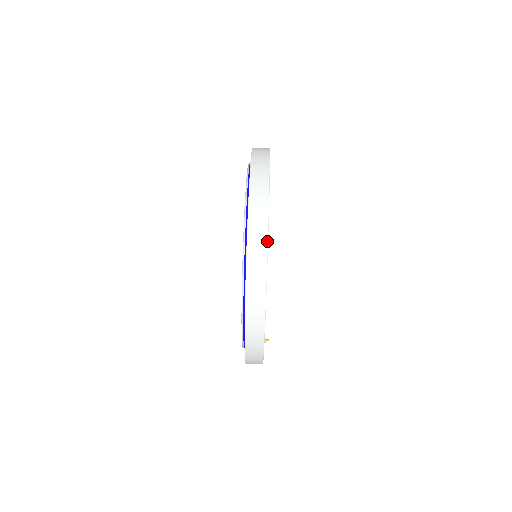
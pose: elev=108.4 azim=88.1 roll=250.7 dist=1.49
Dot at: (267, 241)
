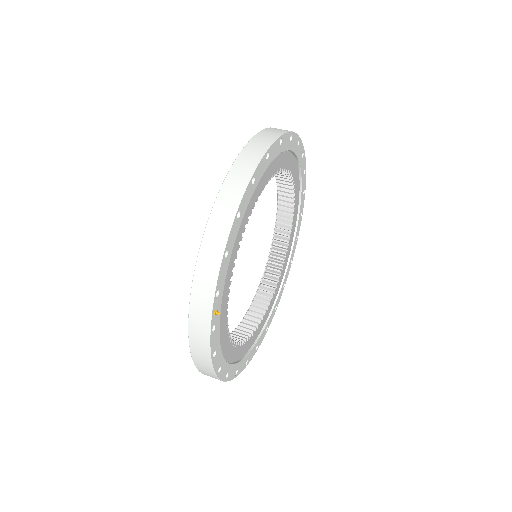
Dot at: (249, 178)
